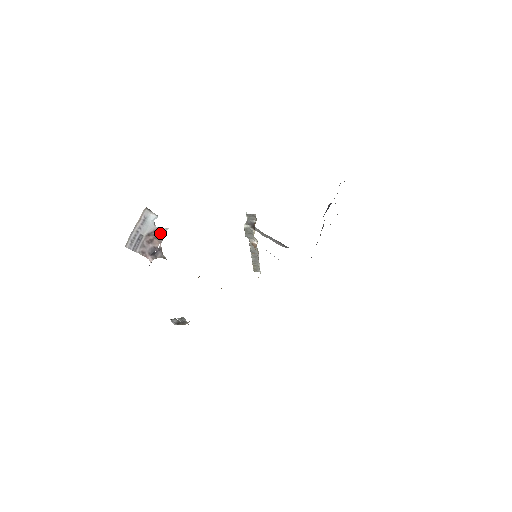
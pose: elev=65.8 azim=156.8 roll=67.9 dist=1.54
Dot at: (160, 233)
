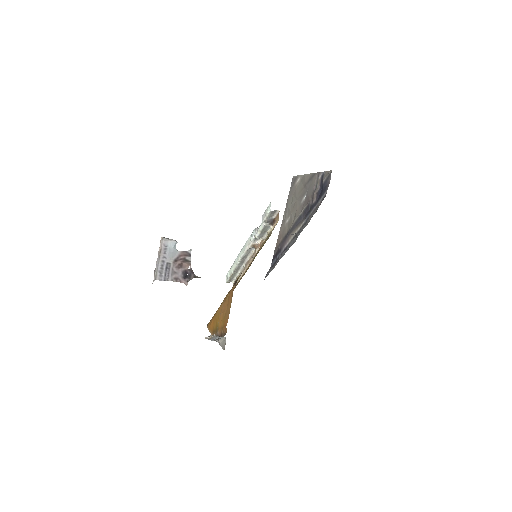
Dot at: (186, 256)
